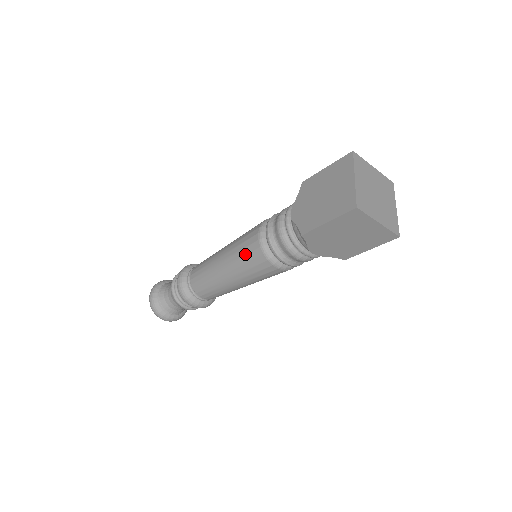
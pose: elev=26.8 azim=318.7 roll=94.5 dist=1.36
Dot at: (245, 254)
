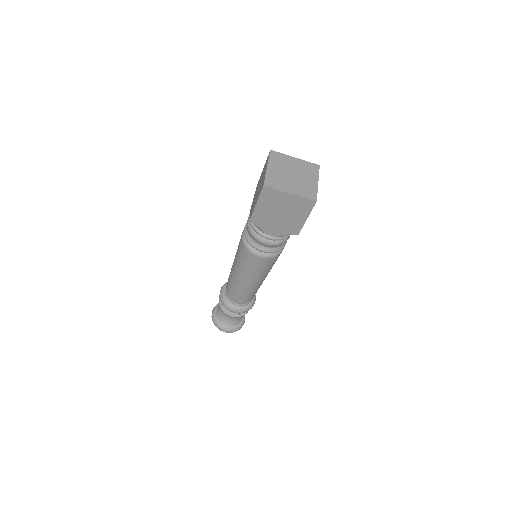
Dot at: (239, 253)
